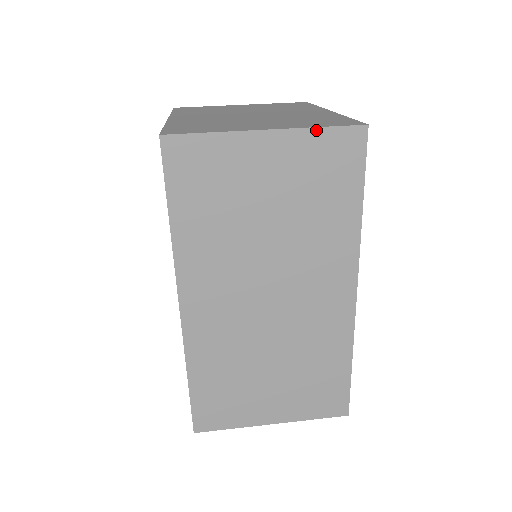
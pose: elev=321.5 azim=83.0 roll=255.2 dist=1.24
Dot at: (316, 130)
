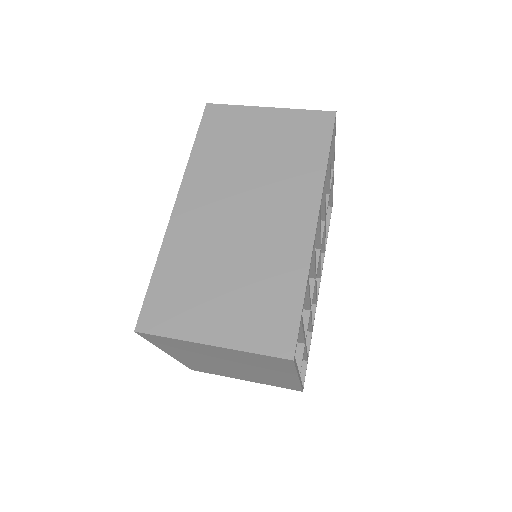
Dot at: (301, 111)
